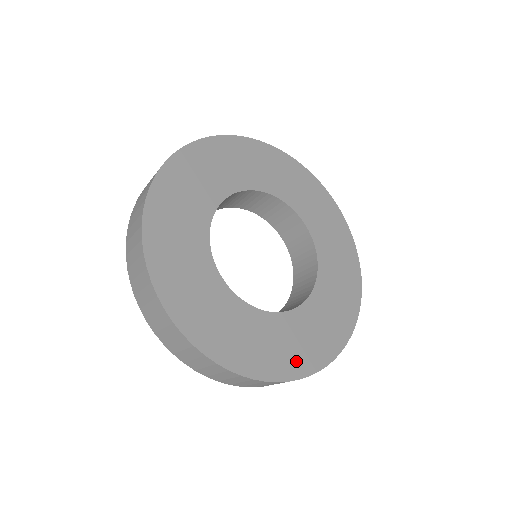
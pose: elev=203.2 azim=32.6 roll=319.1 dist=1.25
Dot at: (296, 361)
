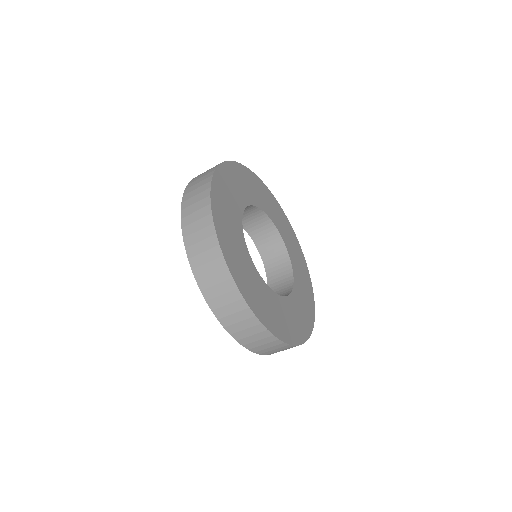
Dot at: (274, 323)
